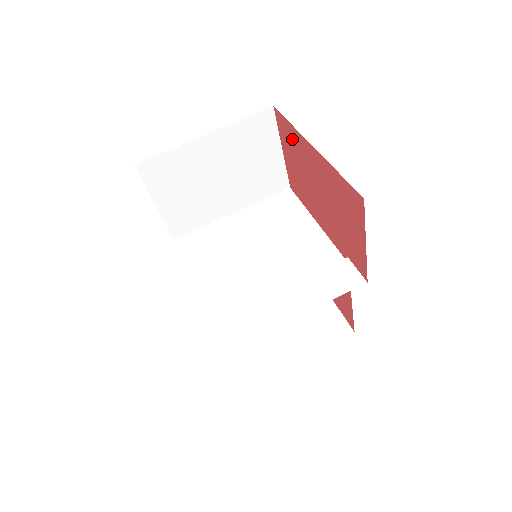
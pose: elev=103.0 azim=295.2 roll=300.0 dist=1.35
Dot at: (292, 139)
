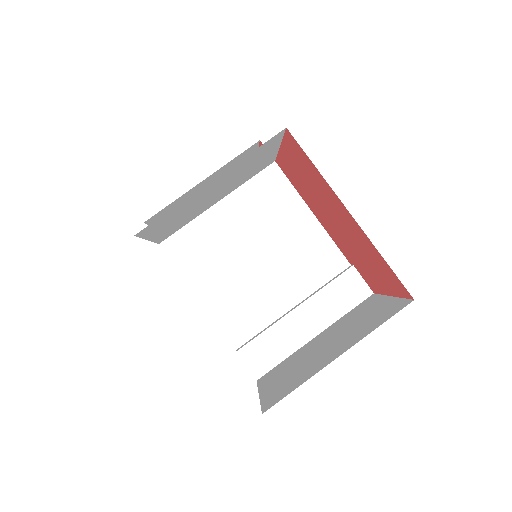
Dot at: (310, 171)
